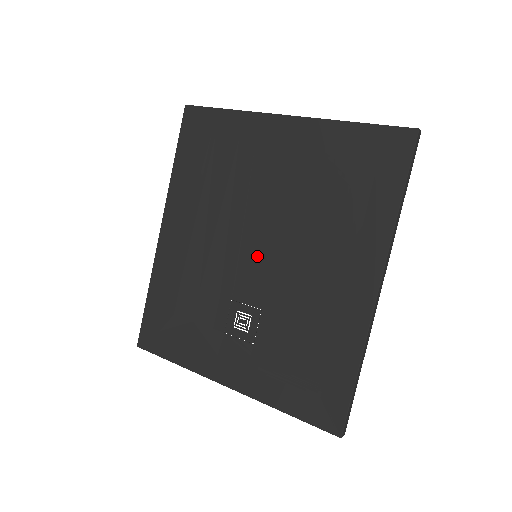
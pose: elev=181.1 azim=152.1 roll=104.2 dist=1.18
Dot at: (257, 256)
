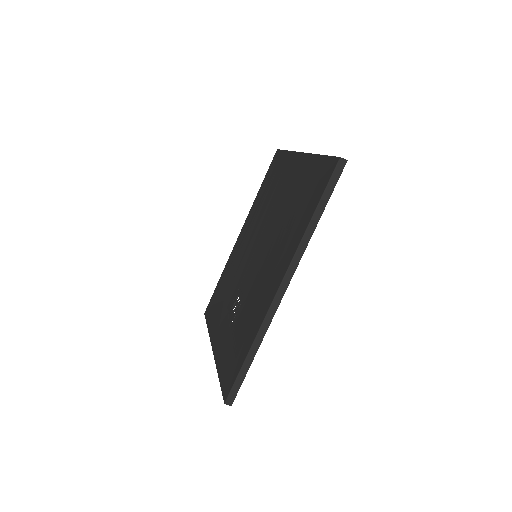
Dot at: (257, 256)
